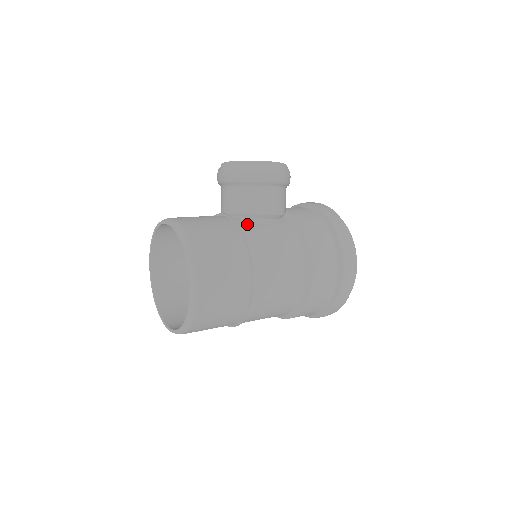
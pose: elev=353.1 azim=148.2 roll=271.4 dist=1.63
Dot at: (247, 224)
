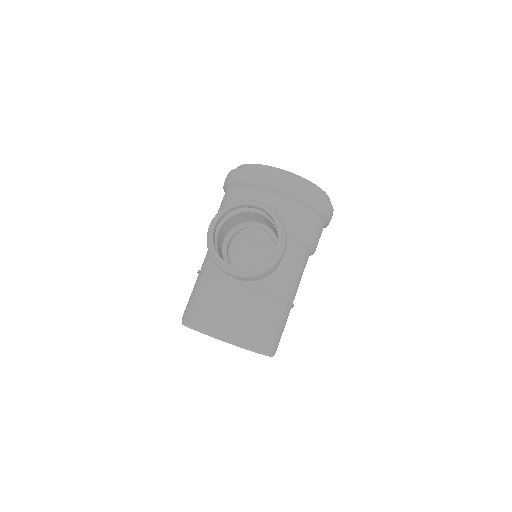
Dot at: (270, 283)
